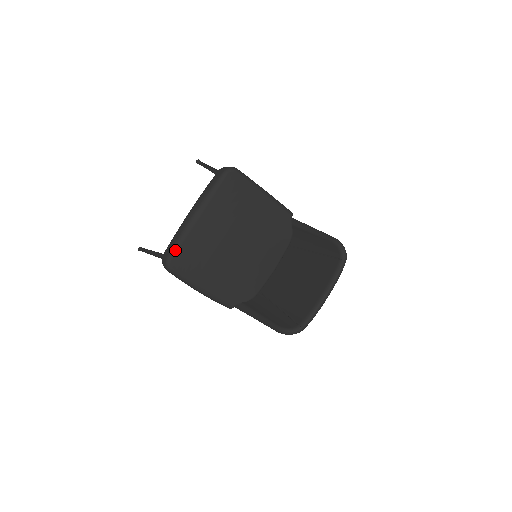
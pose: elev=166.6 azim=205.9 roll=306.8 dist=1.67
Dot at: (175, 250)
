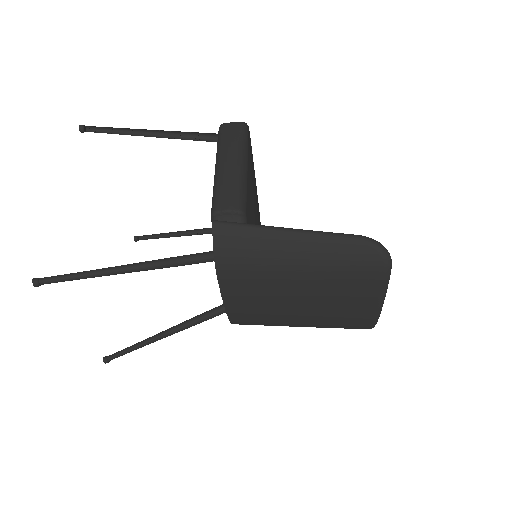
Dot at: occluded
